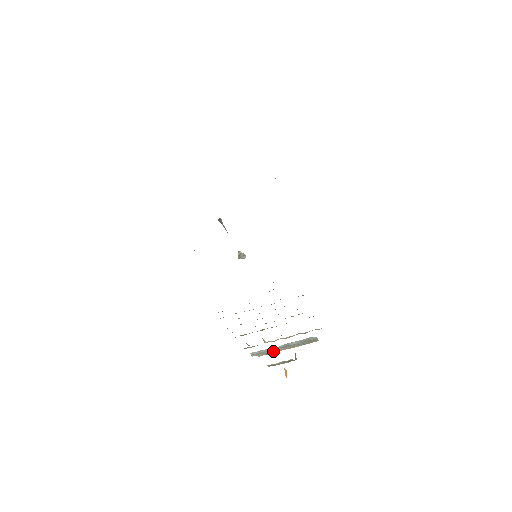
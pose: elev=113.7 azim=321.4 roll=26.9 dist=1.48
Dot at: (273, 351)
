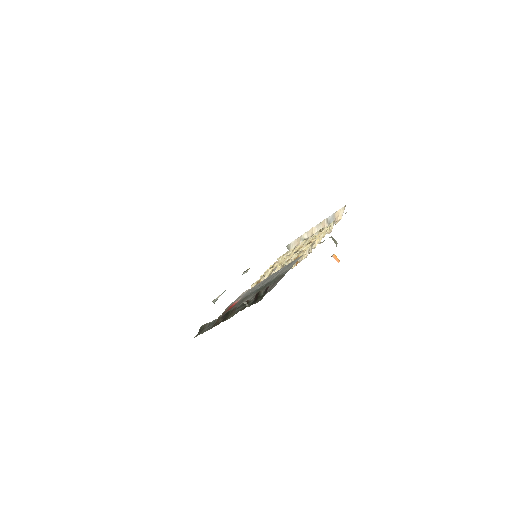
Dot at: occluded
